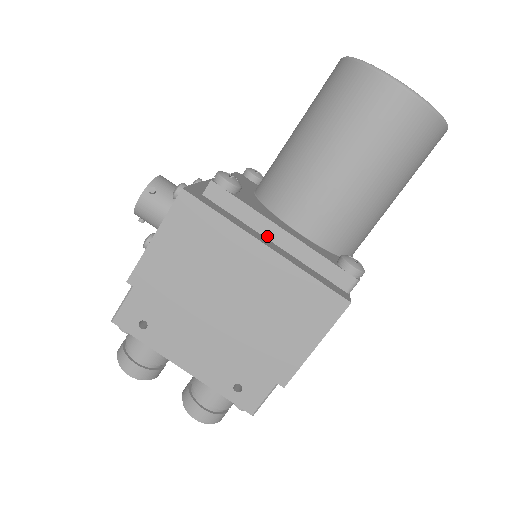
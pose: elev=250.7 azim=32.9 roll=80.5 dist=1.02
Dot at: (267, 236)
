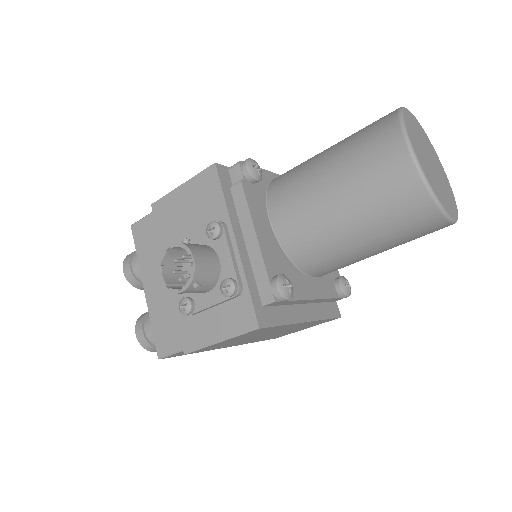
Dot at: (301, 303)
